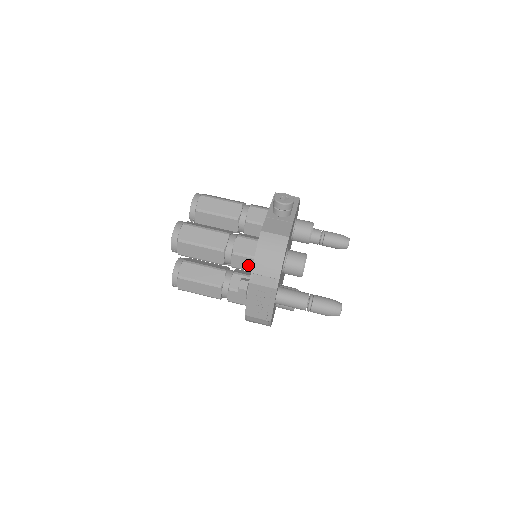
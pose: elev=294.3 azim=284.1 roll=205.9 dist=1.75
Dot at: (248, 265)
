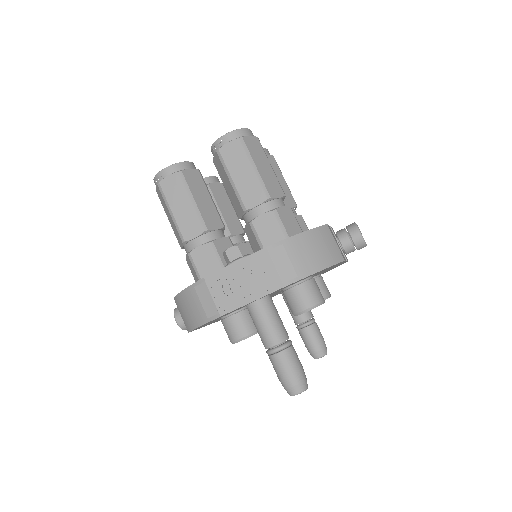
Dot at: (271, 239)
